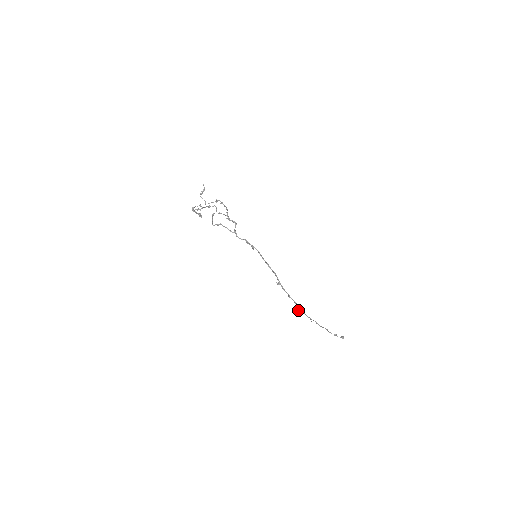
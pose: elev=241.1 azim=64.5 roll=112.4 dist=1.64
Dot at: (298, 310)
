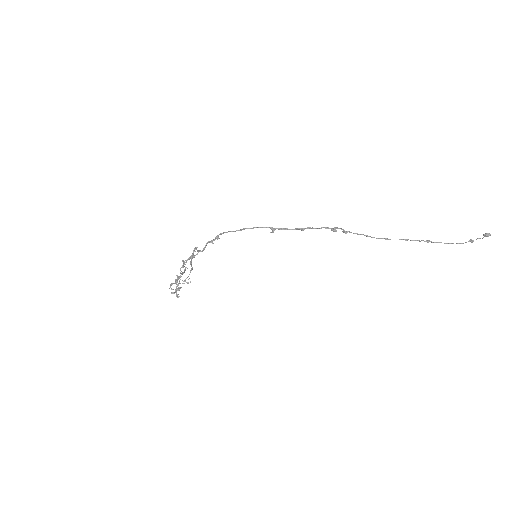
Dot at: occluded
